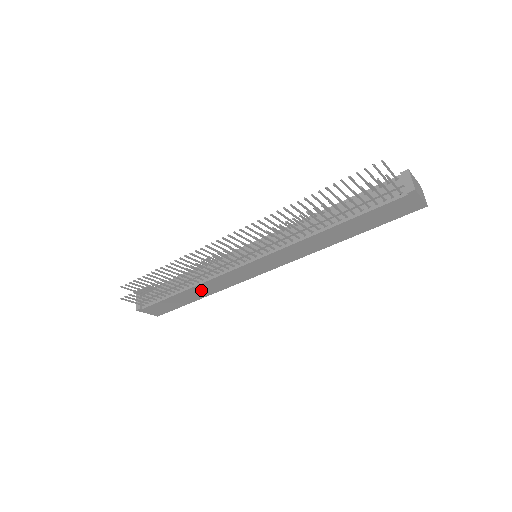
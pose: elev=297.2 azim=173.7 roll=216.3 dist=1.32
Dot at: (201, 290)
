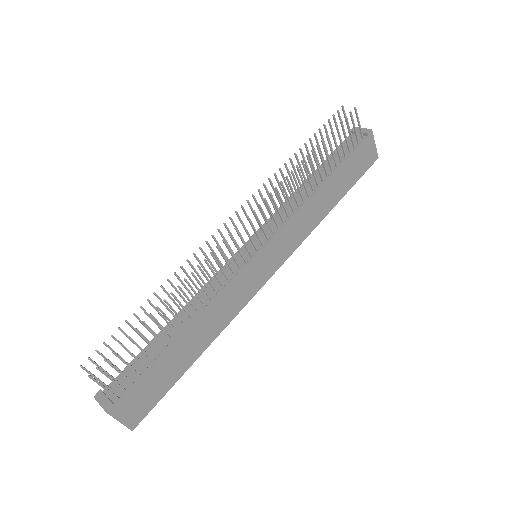
Dot at: (201, 331)
